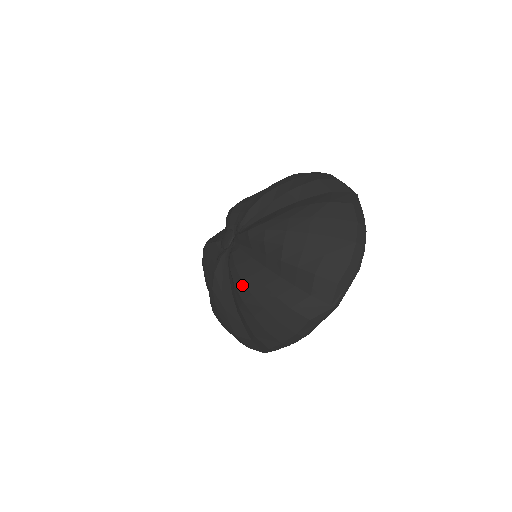
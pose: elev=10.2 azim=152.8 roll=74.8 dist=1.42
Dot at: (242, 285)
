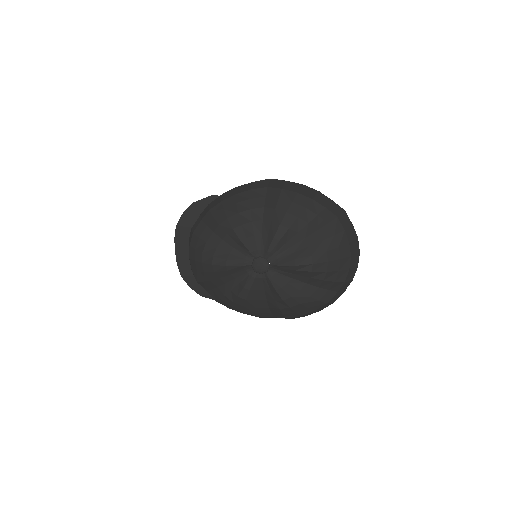
Dot at: (292, 300)
